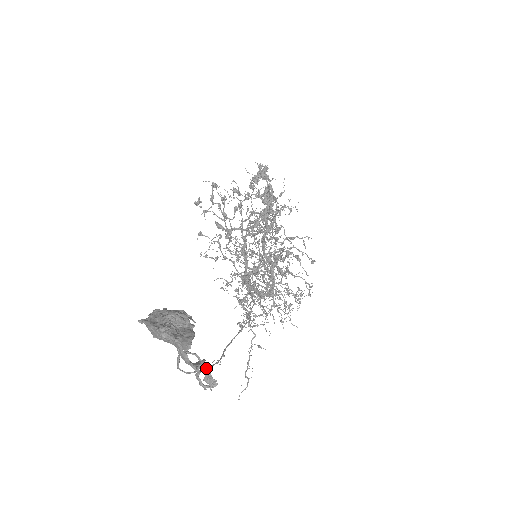
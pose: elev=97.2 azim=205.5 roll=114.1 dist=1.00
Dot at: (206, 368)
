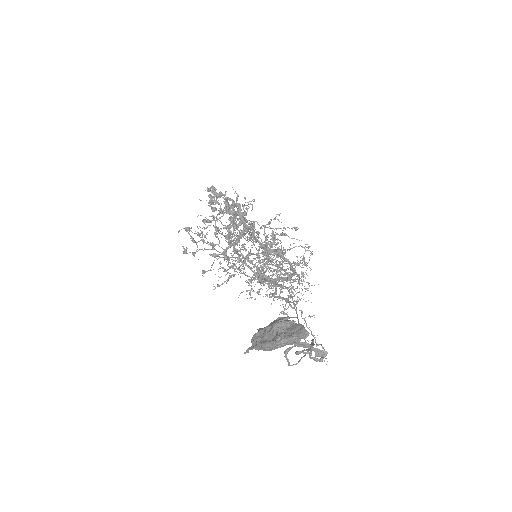
Dot at: occluded
